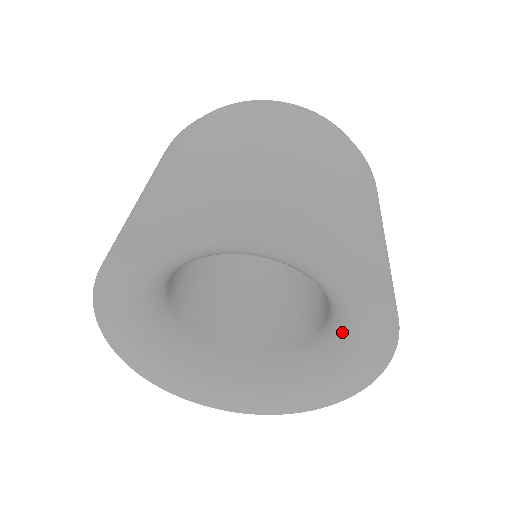
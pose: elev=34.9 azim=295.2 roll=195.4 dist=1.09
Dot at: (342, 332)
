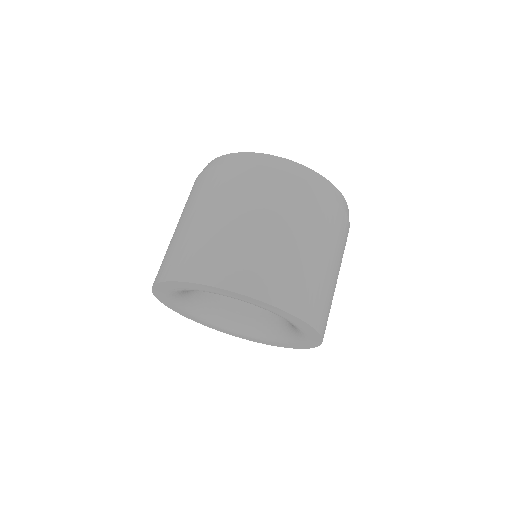
Dot at: (293, 330)
